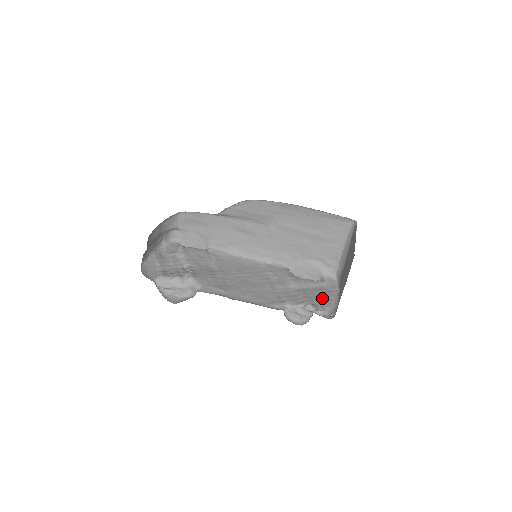
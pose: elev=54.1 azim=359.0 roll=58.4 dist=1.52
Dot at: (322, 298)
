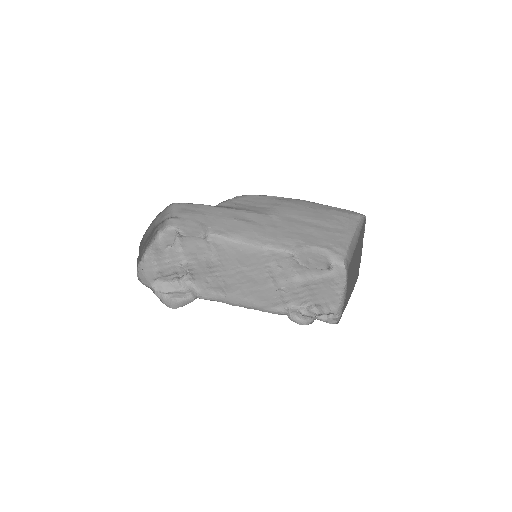
Dot at: (328, 294)
